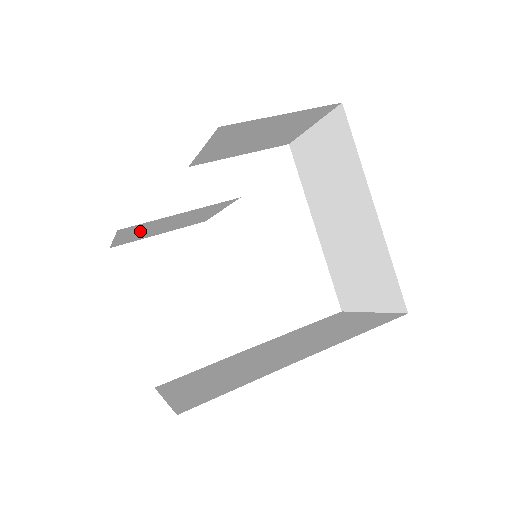
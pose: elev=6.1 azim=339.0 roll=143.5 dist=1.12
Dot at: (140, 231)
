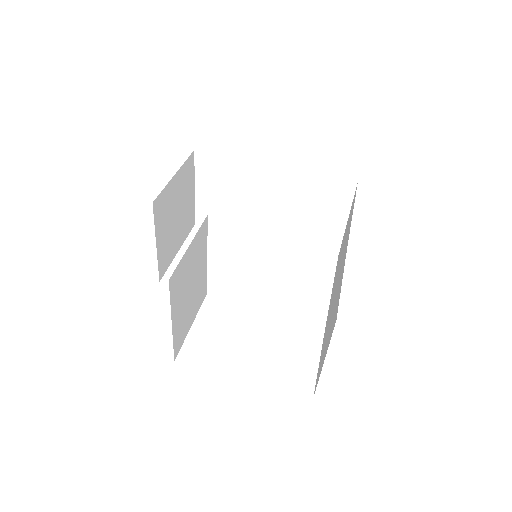
Dot at: (180, 300)
